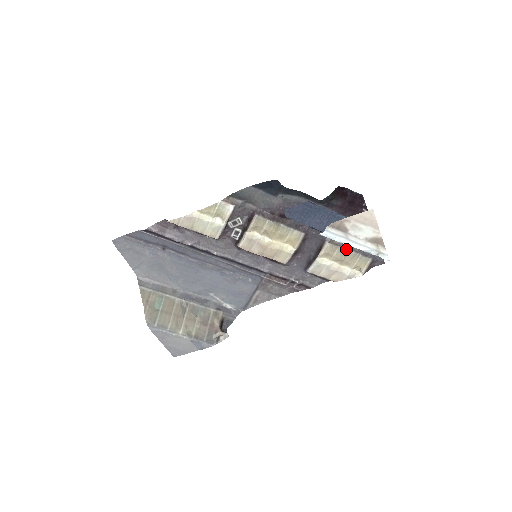
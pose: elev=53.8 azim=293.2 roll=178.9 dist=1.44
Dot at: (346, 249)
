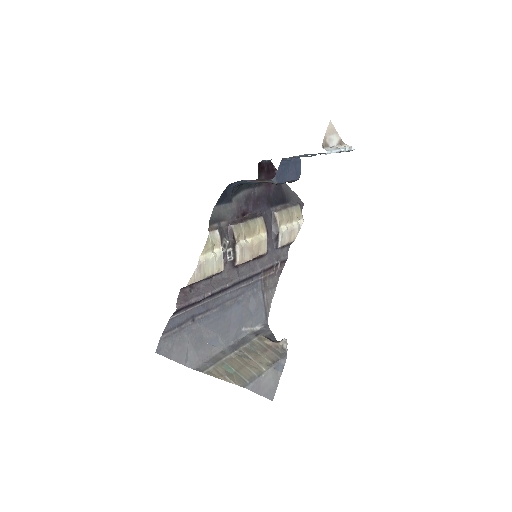
Dot at: (285, 209)
